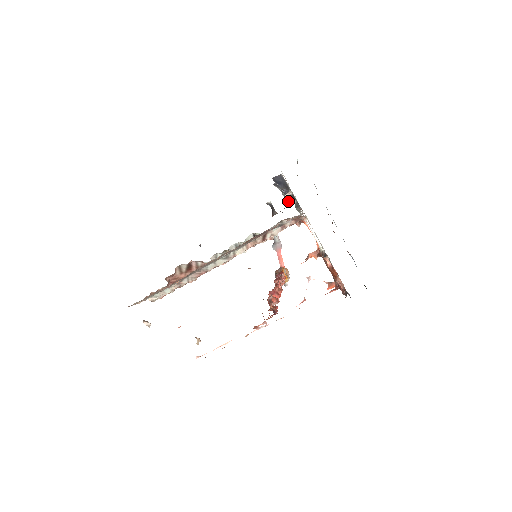
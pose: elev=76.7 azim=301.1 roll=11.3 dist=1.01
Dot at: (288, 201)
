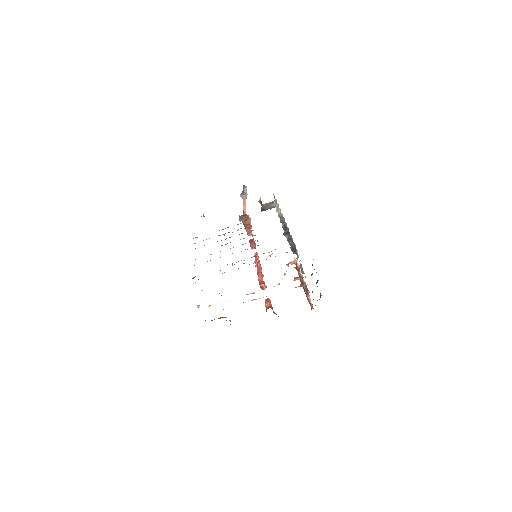
Dot at: occluded
